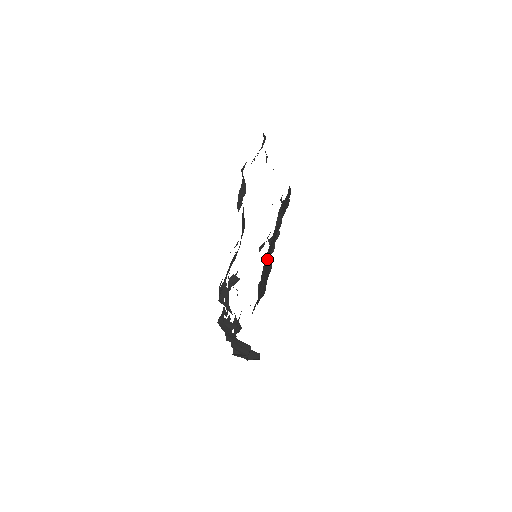
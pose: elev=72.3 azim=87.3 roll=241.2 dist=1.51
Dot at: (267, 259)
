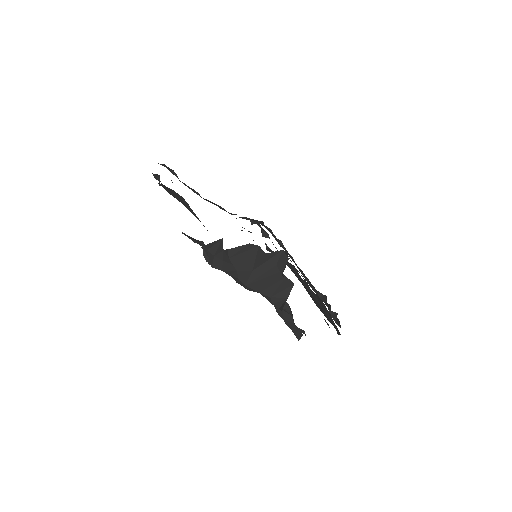
Dot at: occluded
